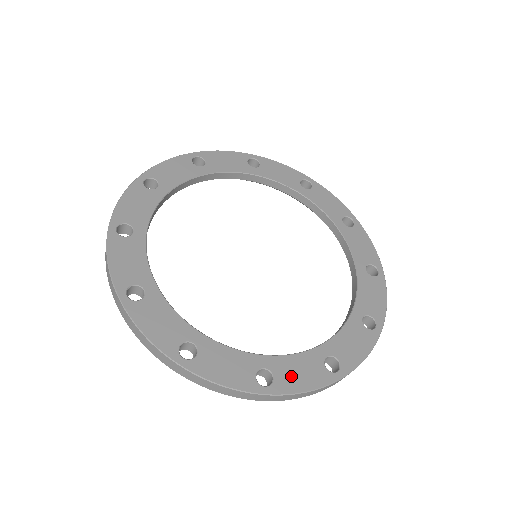
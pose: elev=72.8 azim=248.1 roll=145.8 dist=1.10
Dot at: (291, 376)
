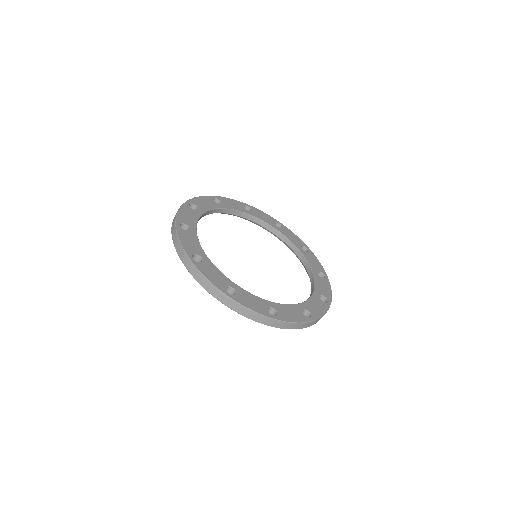
Dot at: (246, 299)
